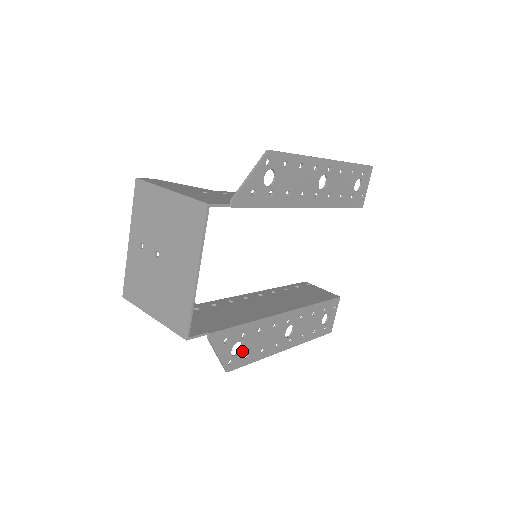
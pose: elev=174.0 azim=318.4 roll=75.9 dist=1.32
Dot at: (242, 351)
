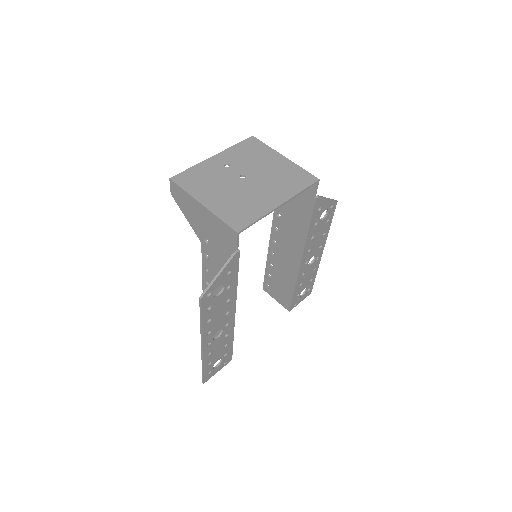
Dot at: (215, 298)
